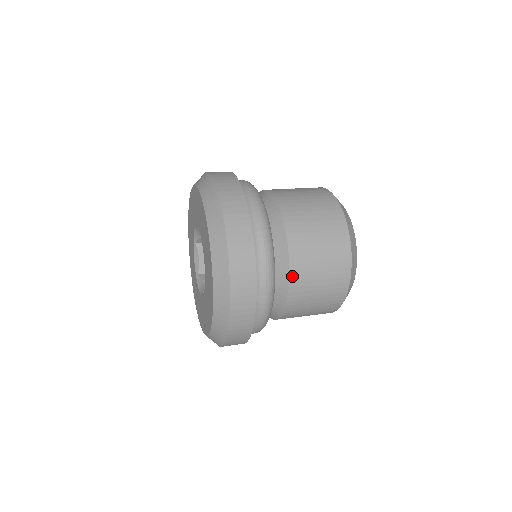
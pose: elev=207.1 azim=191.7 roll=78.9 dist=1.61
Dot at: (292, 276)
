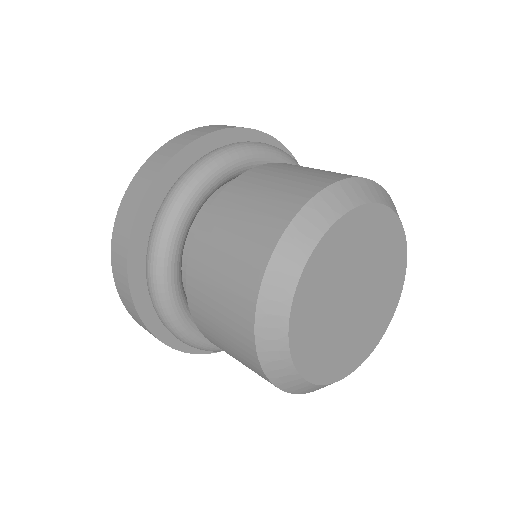
Dot at: (204, 334)
